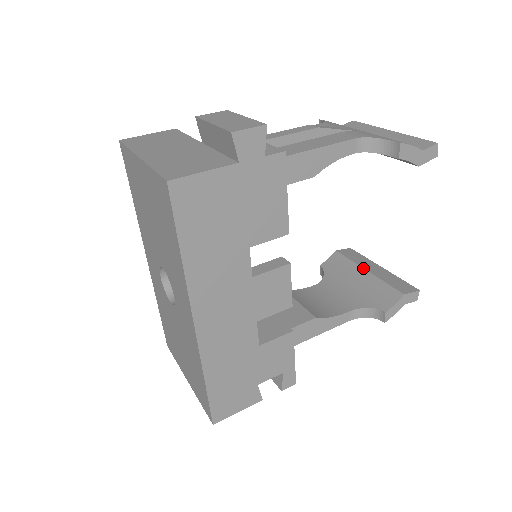
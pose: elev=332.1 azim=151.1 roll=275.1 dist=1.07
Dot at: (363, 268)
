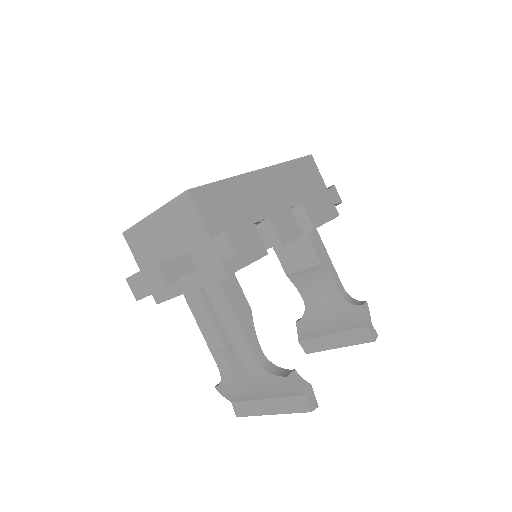
Dot at: occluded
